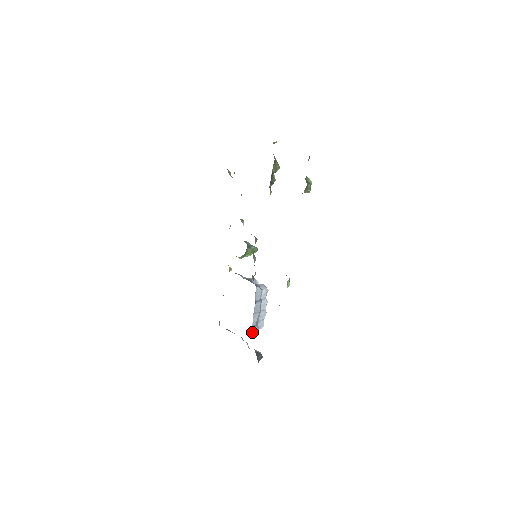
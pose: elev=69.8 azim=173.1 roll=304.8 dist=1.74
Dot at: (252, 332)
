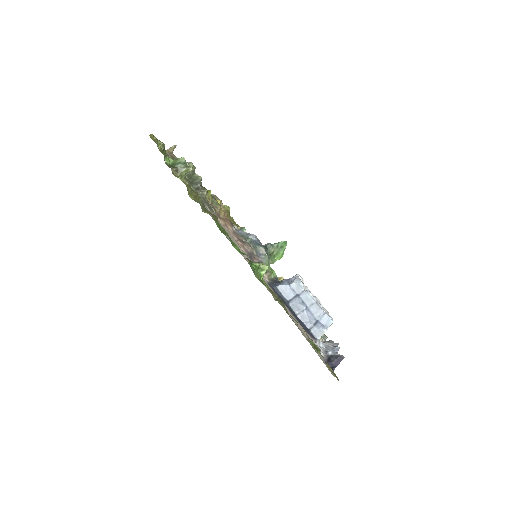
Dot at: (315, 335)
